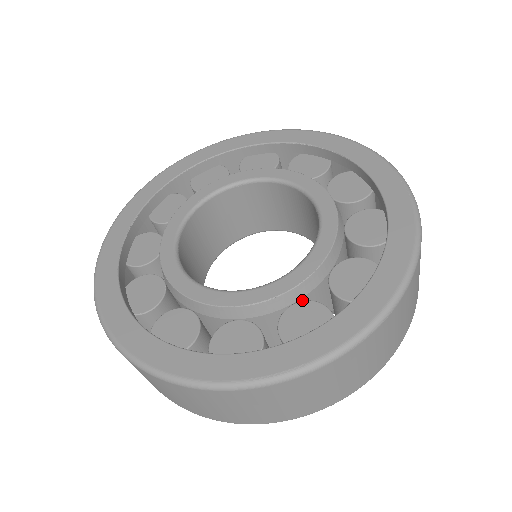
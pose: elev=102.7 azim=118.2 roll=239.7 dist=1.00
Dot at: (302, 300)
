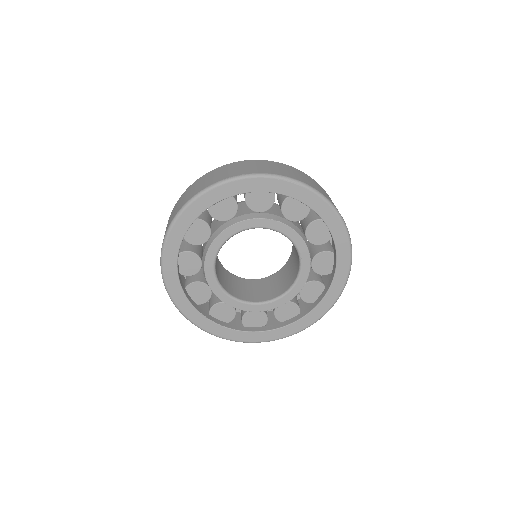
Dot at: (311, 258)
